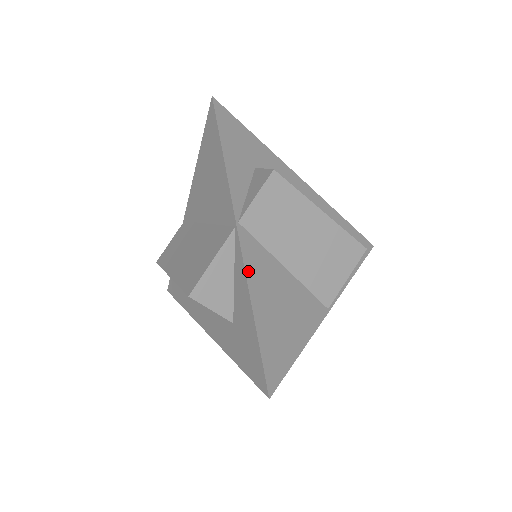
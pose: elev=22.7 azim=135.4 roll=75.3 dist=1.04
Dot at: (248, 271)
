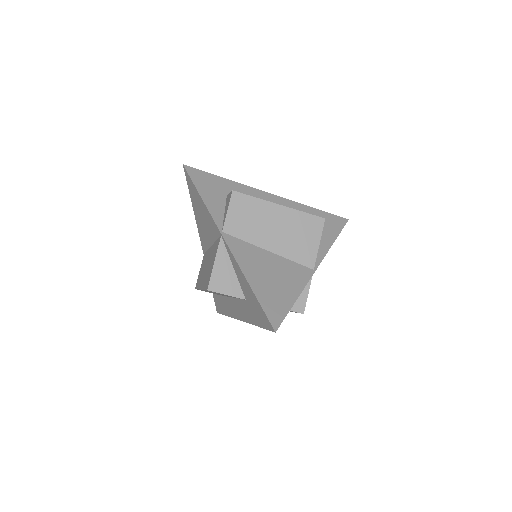
Dot at: (238, 259)
